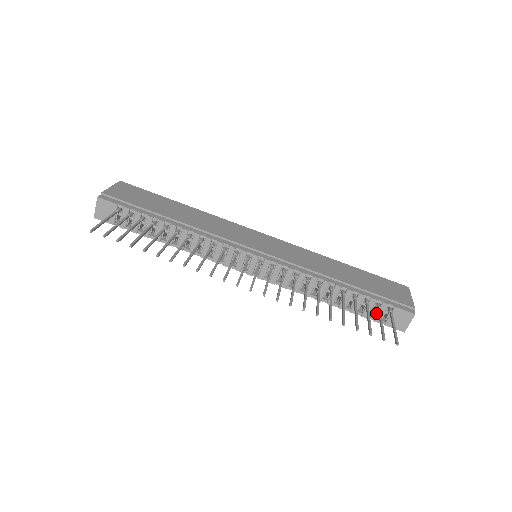
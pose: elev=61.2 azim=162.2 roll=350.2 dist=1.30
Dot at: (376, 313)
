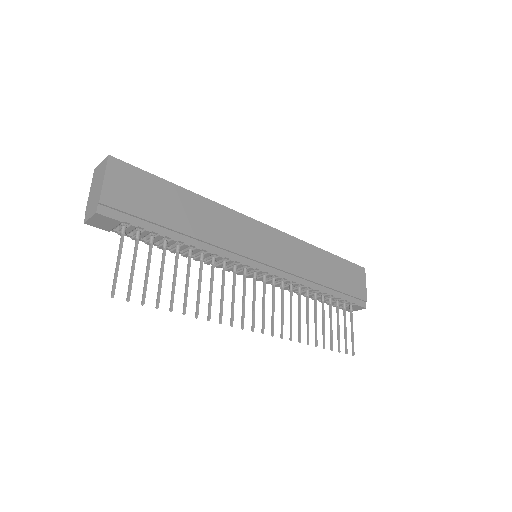
Dot at: occluded
